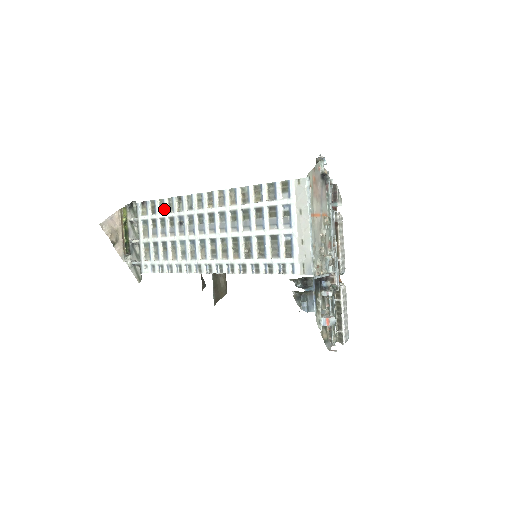
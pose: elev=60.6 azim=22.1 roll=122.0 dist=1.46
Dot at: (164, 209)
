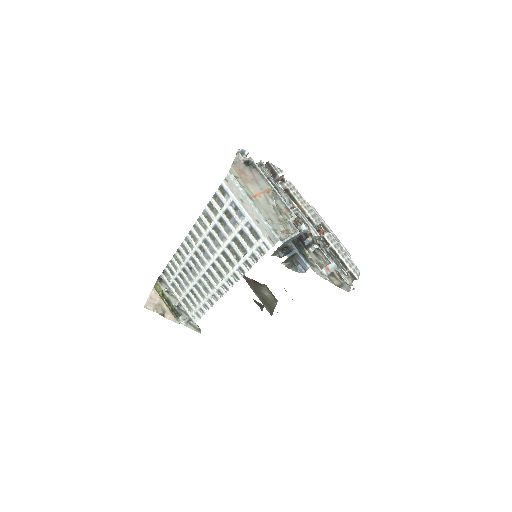
Dot at: (176, 266)
